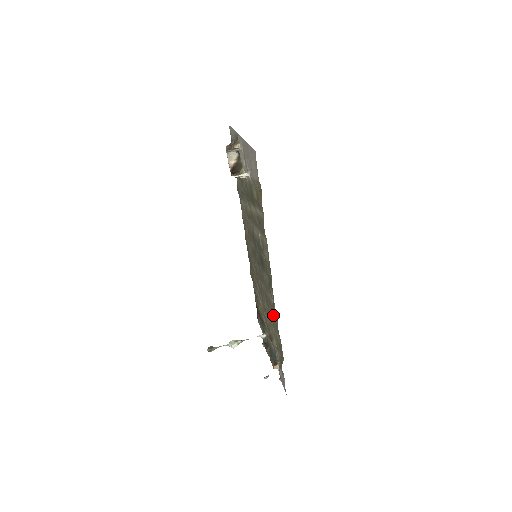
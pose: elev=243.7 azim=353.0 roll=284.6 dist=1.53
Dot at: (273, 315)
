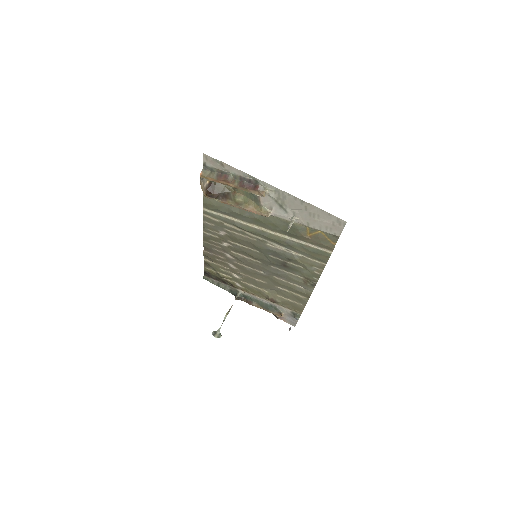
Dot at: (290, 292)
